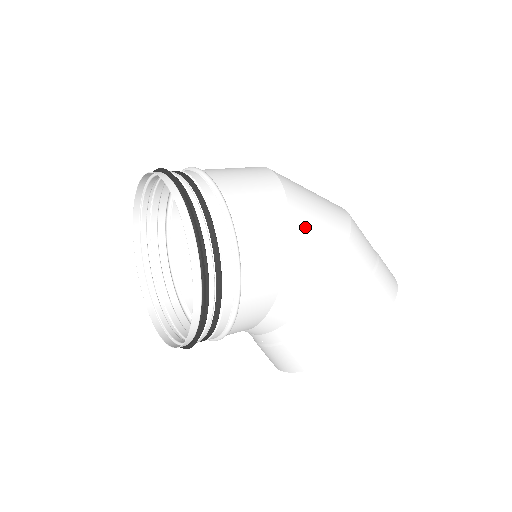
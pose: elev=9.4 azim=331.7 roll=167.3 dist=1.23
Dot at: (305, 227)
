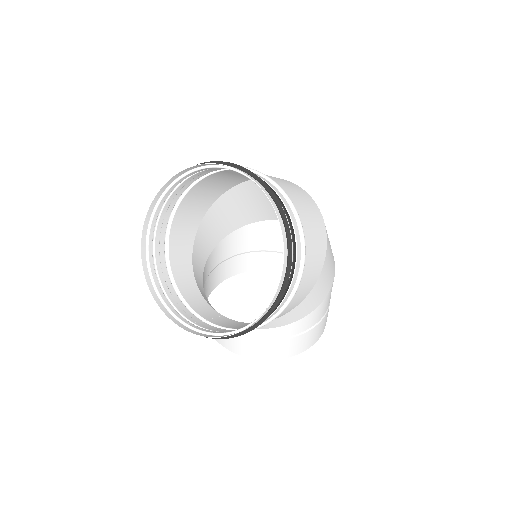
Dot at: (325, 273)
